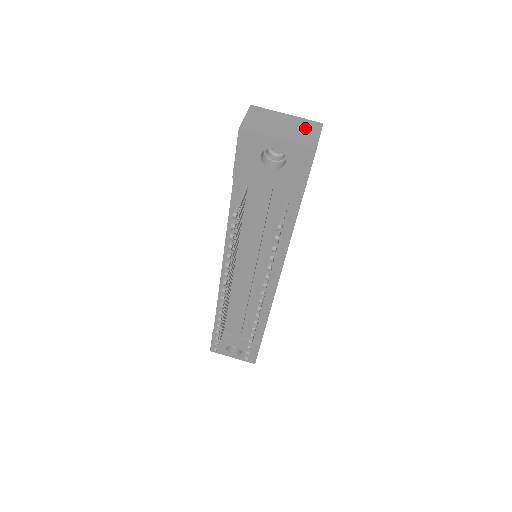
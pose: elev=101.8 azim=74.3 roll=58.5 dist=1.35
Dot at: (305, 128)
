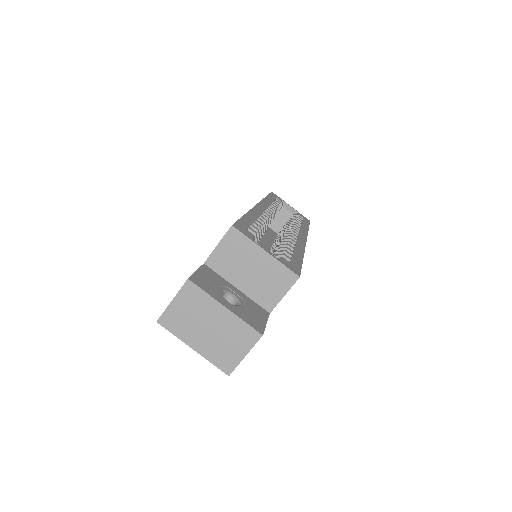
Dot at: (234, 339)
